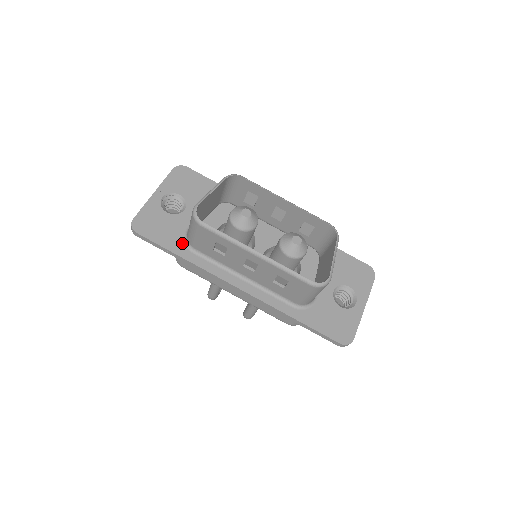
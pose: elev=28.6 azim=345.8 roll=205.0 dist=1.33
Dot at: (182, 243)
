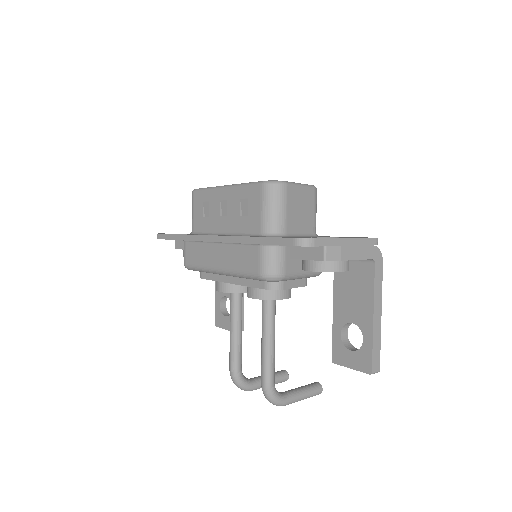
Dot at: occluded
